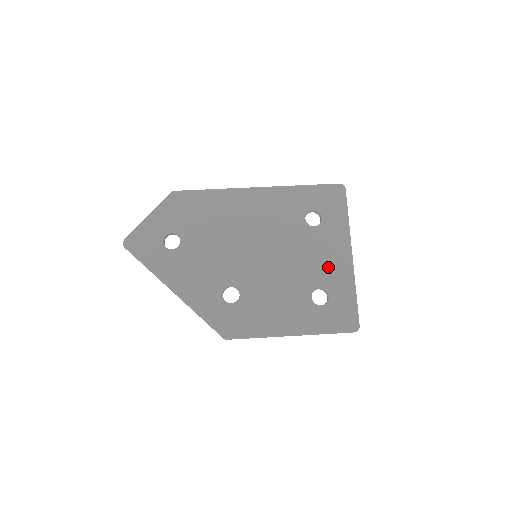
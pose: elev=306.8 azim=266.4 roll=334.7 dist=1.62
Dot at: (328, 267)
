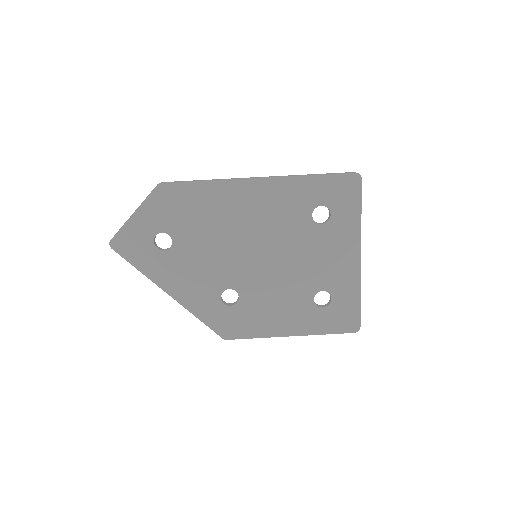
Dot at: (333, 269)
